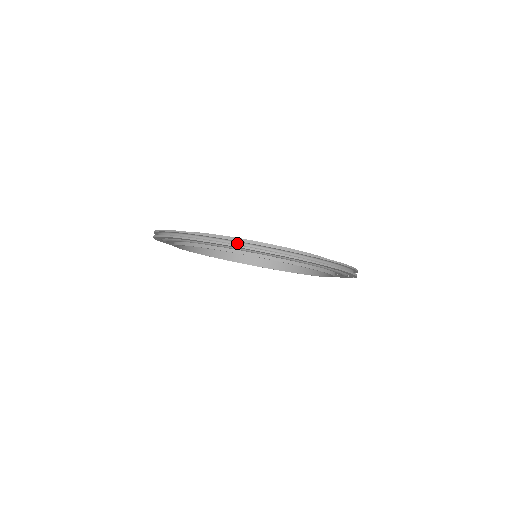
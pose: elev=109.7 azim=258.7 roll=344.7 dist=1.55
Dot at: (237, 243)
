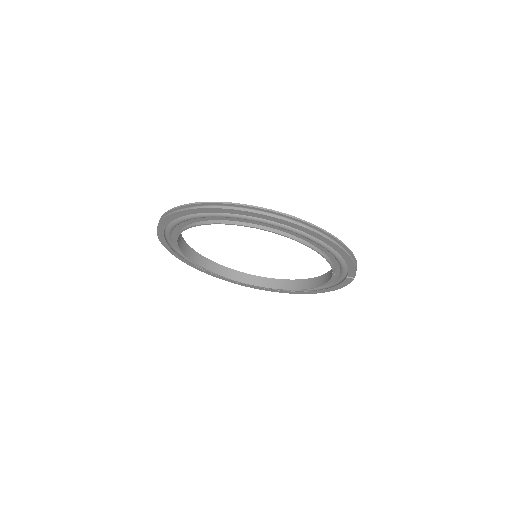
Dot at: (242, 209)
